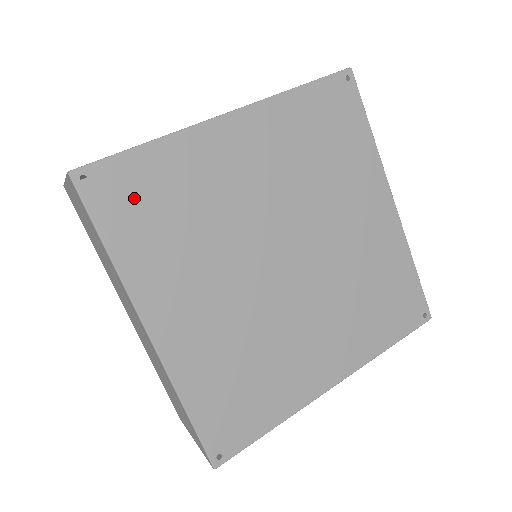
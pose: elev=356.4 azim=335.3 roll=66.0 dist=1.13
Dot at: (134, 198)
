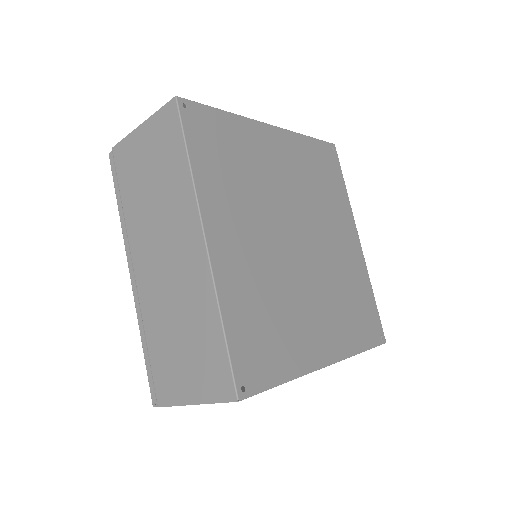
Dot at: (212, 138)
